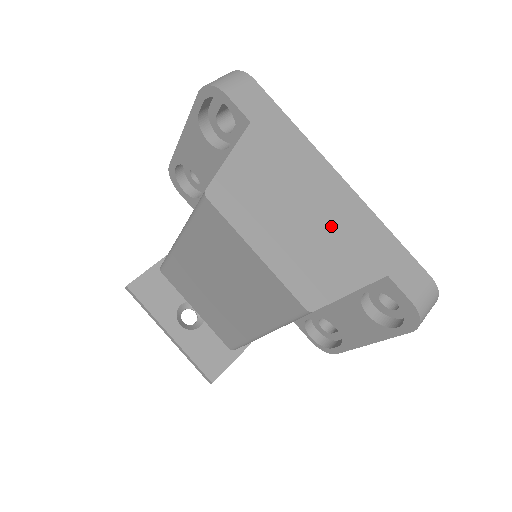
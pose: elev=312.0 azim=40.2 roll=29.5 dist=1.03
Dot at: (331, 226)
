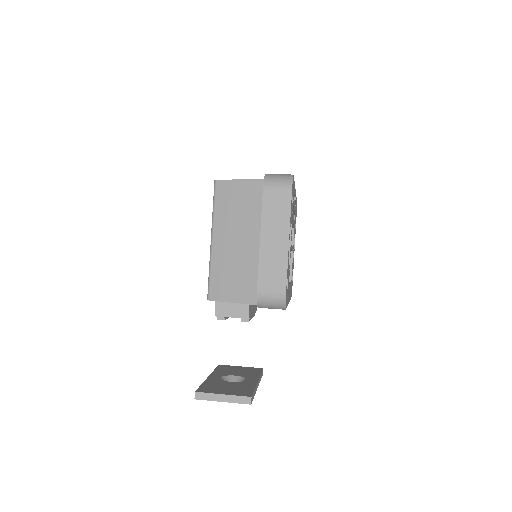
Dot at: occluded
